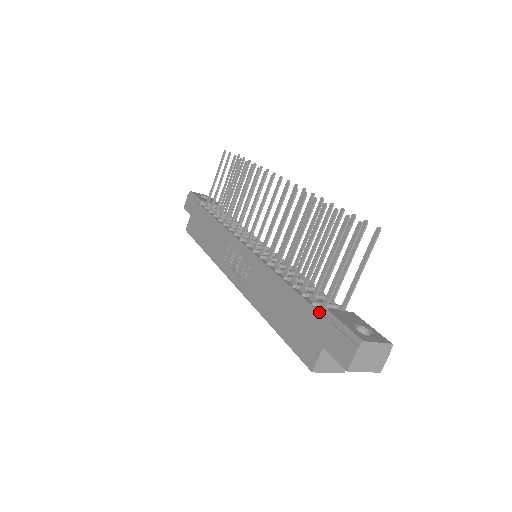
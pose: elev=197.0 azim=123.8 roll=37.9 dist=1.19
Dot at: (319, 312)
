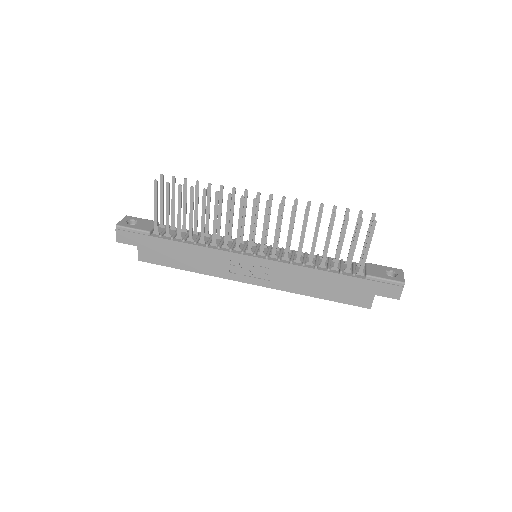
Dot at: (364, 279)
